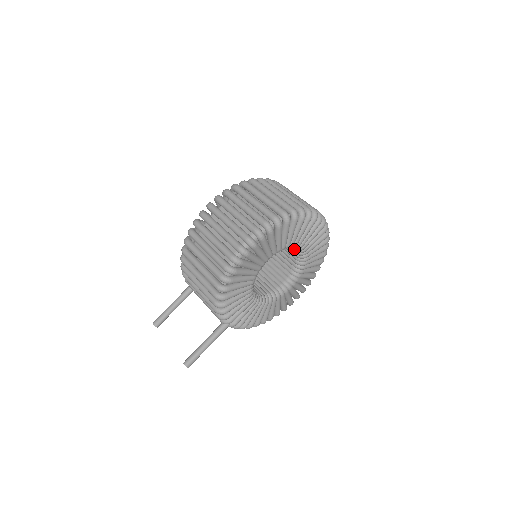
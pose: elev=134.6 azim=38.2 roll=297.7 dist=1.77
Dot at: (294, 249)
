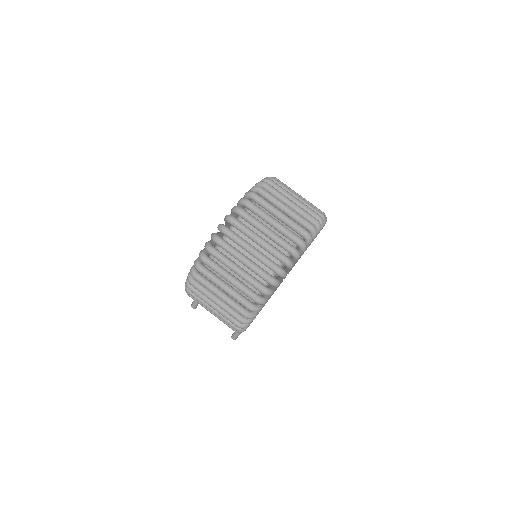
Dot at: occluded
